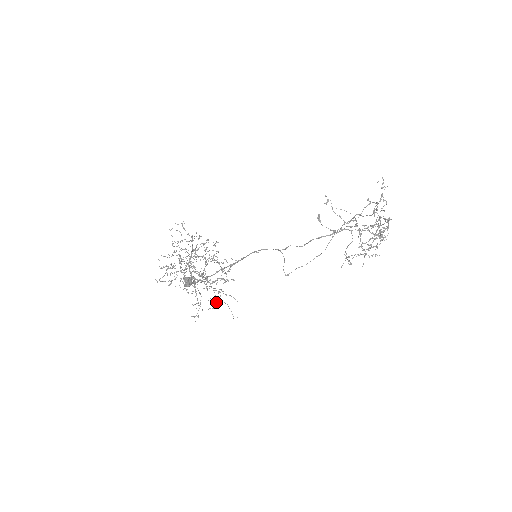
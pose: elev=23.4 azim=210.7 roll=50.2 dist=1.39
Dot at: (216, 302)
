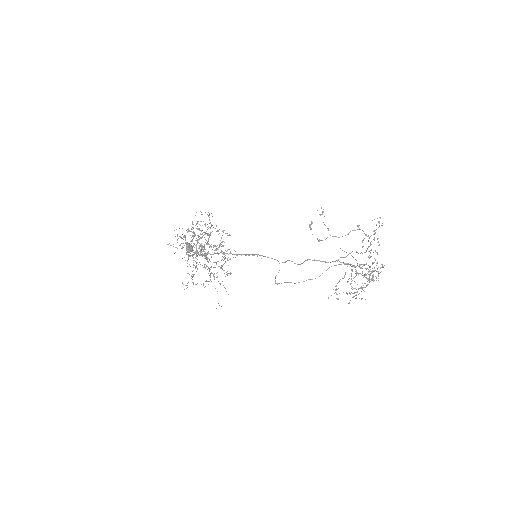
Dot at: (208, 284)
